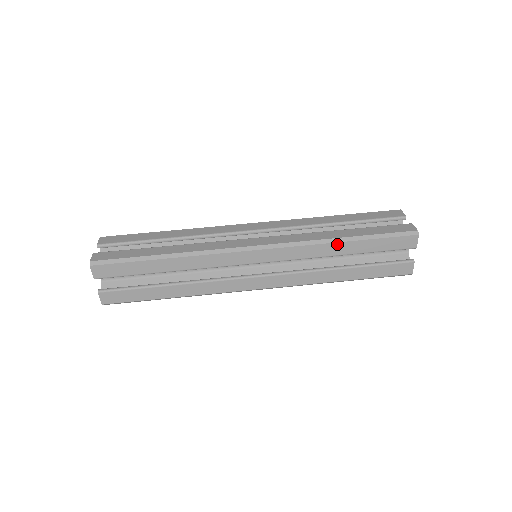
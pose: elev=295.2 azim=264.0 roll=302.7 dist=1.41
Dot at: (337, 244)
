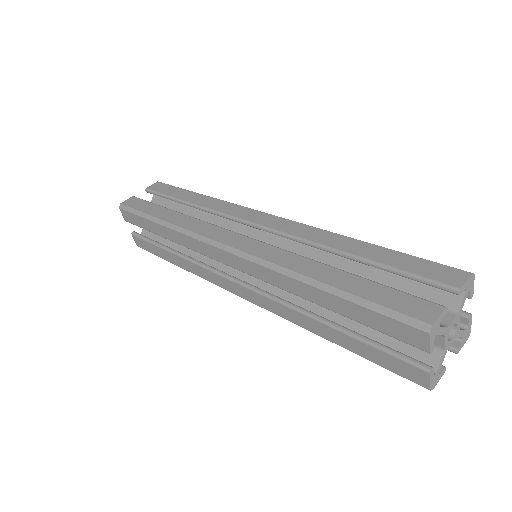
Dot at: (349, 239)
